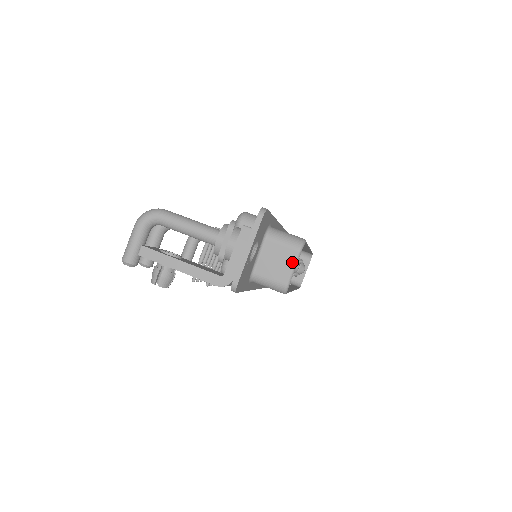
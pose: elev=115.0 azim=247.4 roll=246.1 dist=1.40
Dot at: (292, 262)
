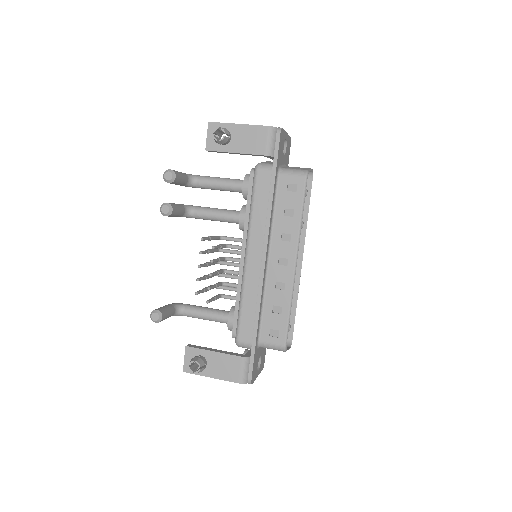
Dot at: occluded
